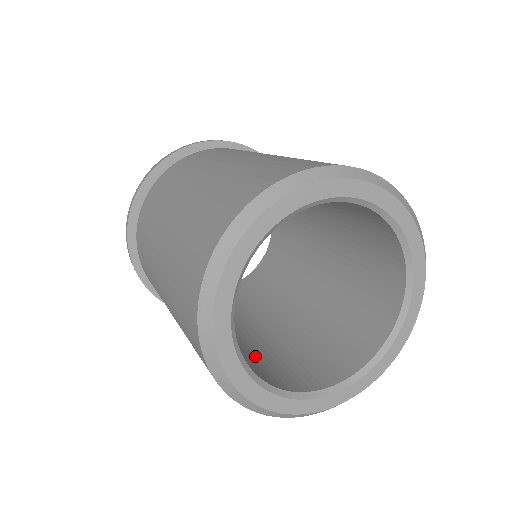
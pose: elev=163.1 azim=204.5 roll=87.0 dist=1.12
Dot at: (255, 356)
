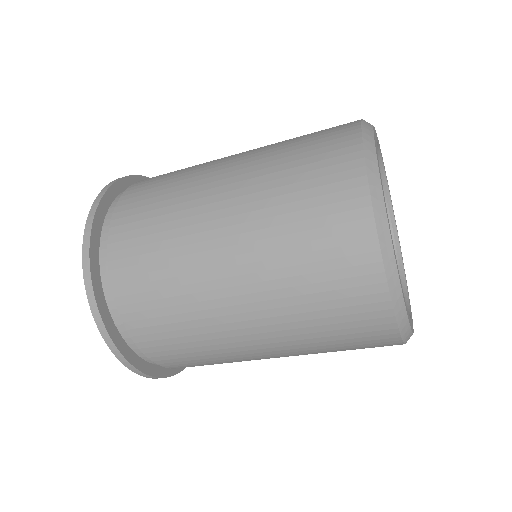
Dot at: occluded
